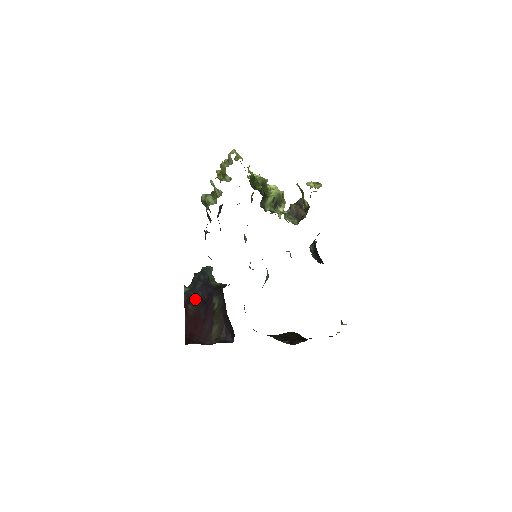
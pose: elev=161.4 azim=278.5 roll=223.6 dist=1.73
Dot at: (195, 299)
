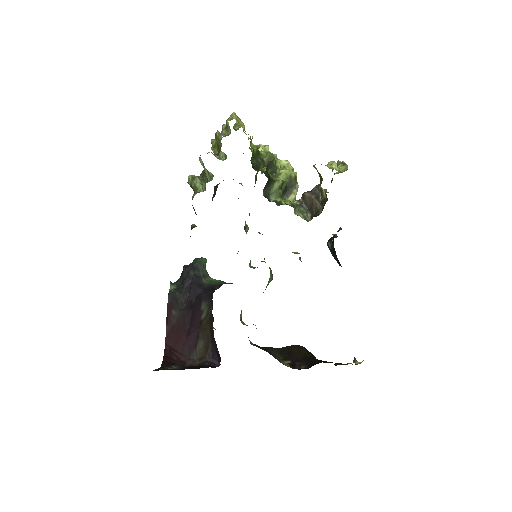
Dot at: (181, 302)
